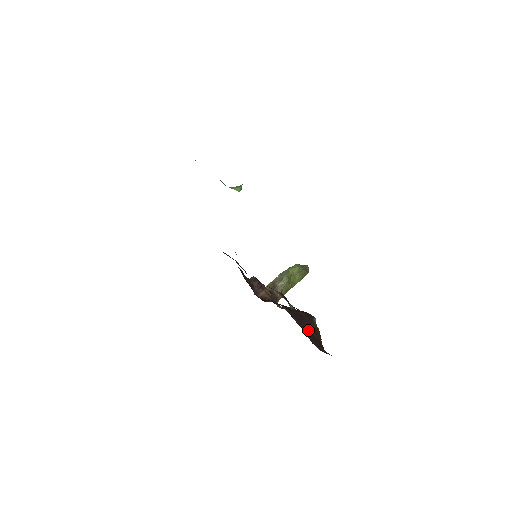
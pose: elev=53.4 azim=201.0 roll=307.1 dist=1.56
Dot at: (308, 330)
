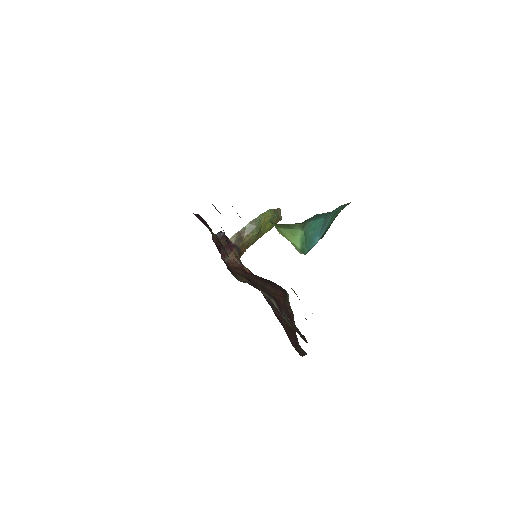
Dot at: (286, 322)
